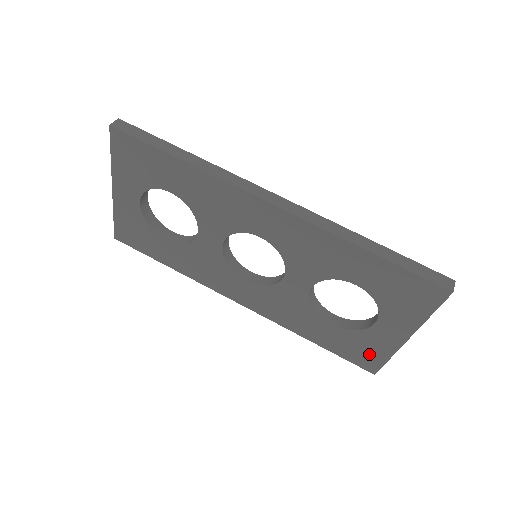
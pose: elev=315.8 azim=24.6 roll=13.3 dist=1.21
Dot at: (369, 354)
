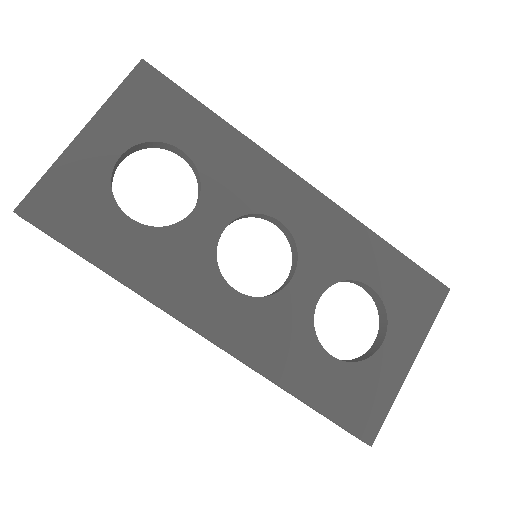
Dot at: (369, 403)
